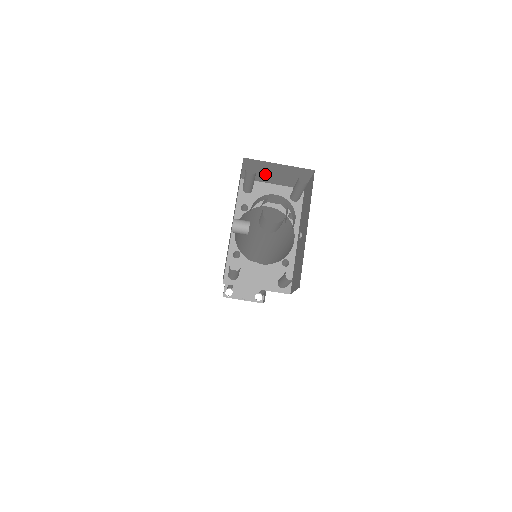
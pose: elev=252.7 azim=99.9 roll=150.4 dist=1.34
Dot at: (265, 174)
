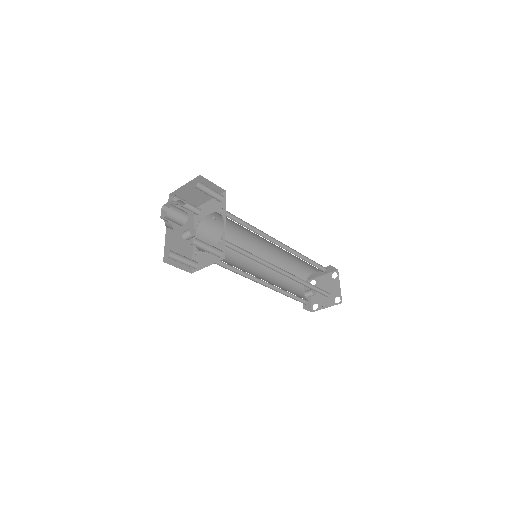
Dot at: (195, 197)
